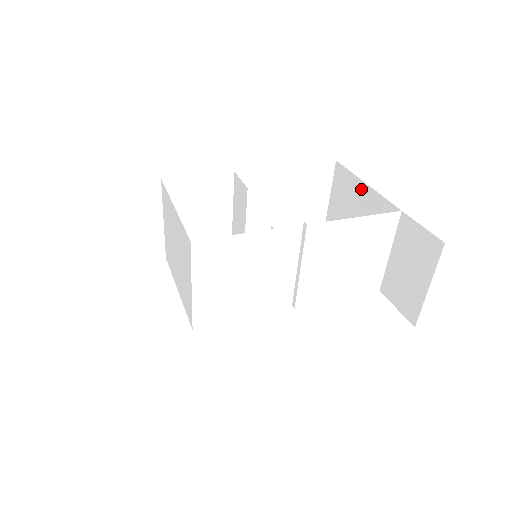
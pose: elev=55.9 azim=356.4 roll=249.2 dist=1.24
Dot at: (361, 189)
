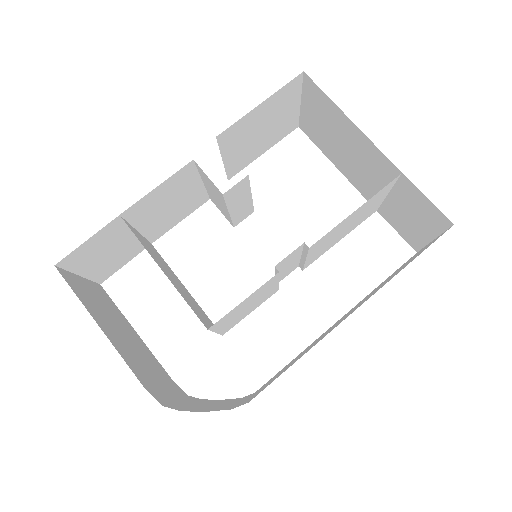
Dot at: (345, 122)
